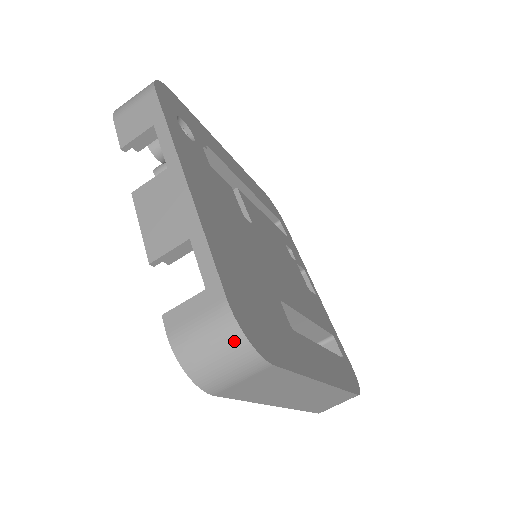
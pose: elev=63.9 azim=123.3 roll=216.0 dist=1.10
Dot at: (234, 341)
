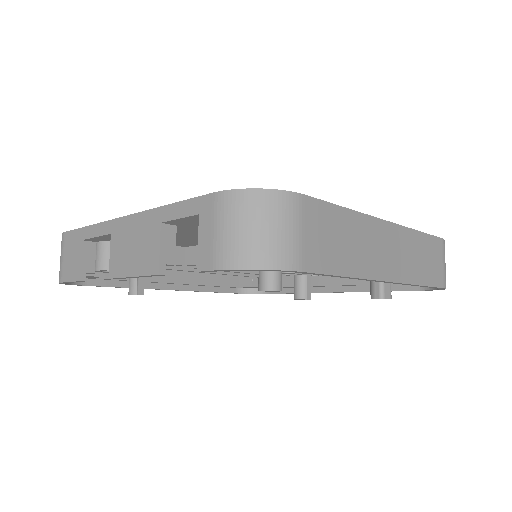
Dot at: (251, 202)
